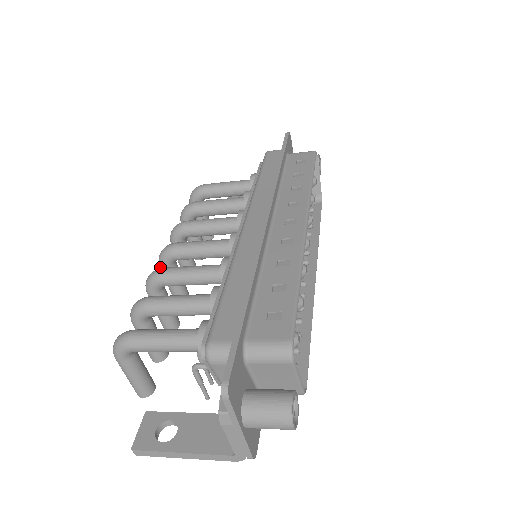
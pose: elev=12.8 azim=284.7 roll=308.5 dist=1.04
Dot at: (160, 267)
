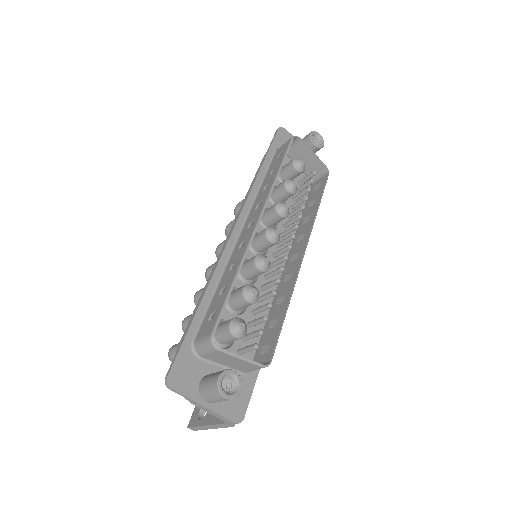
Dot at: occluded
